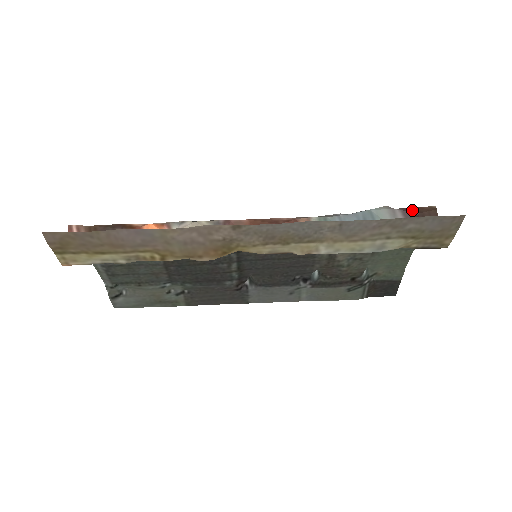
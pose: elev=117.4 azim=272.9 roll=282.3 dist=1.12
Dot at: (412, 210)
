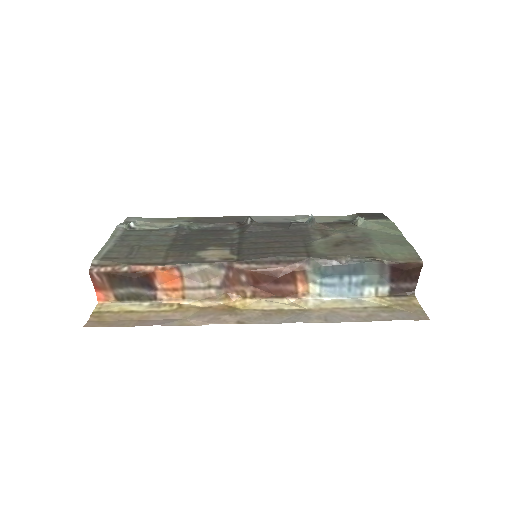
Dot at: (400, 267)
